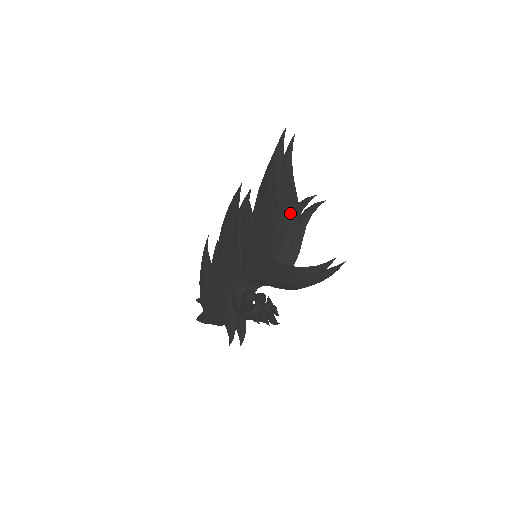
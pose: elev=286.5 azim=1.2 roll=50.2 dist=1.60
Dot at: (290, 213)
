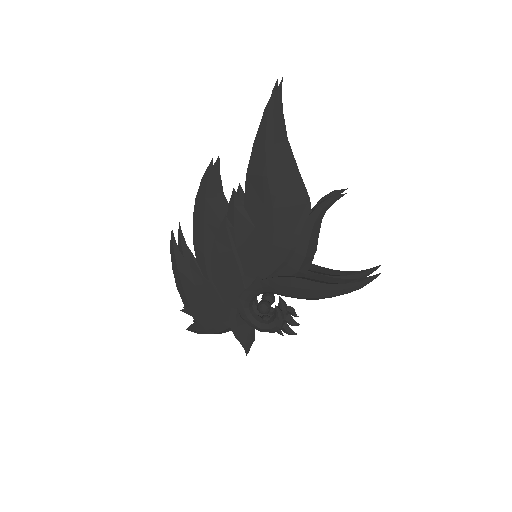
Dot at: (311, 217)
